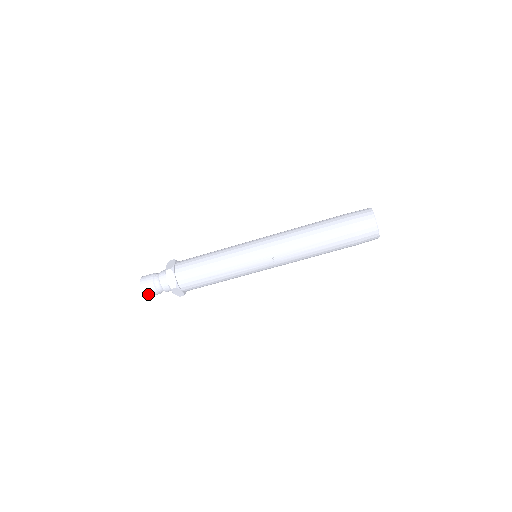
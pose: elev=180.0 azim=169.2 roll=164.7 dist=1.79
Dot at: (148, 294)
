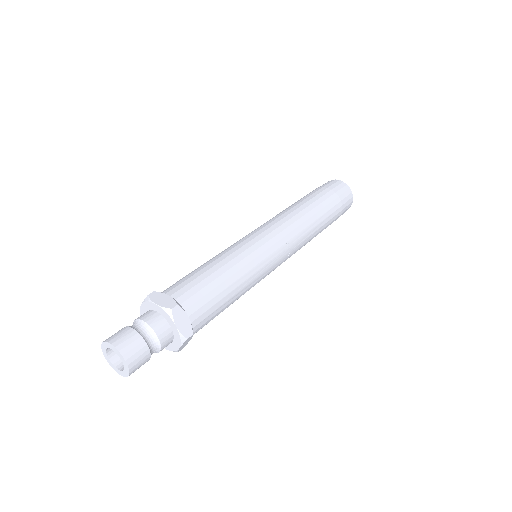
Dot at: (135, 369)
